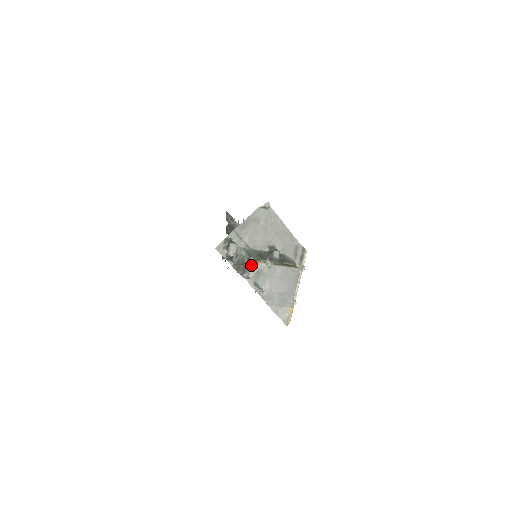
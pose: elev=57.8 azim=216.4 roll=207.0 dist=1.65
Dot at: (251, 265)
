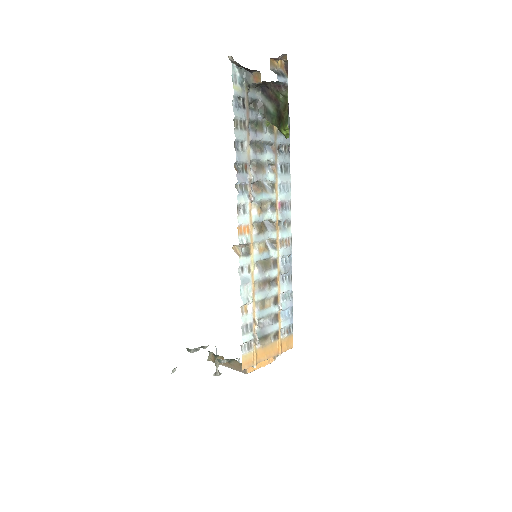
Dot at: occluded
